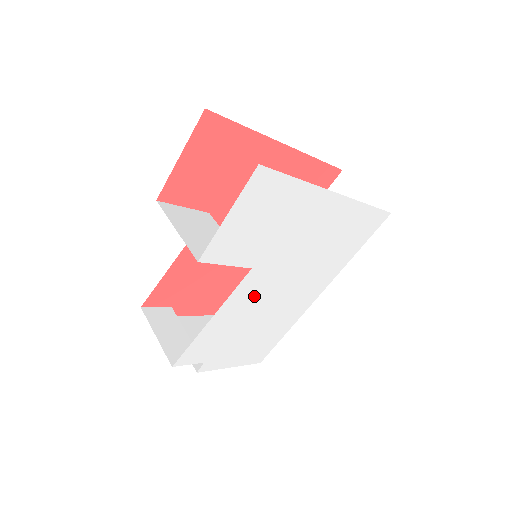
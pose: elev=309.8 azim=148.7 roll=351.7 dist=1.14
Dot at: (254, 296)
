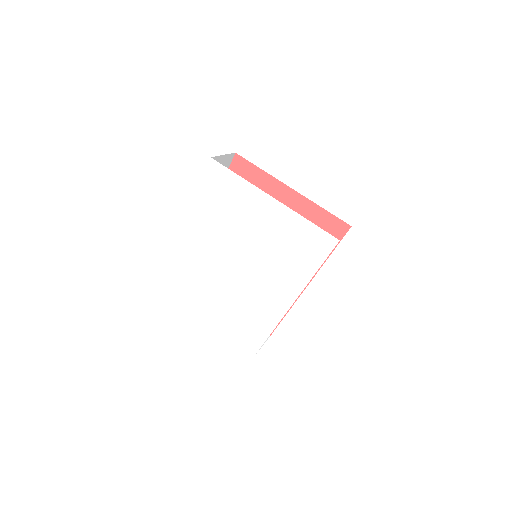
Dot at: (229, 266)
